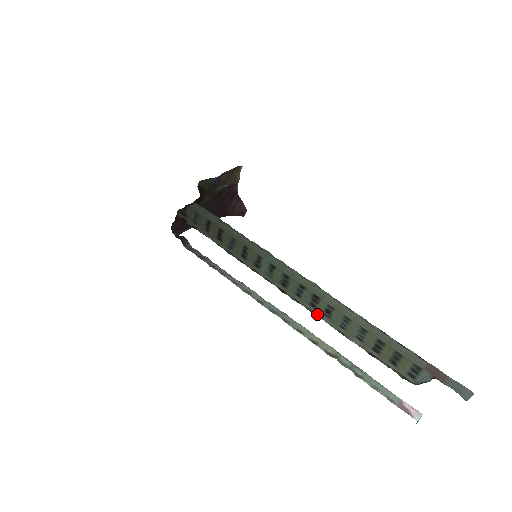
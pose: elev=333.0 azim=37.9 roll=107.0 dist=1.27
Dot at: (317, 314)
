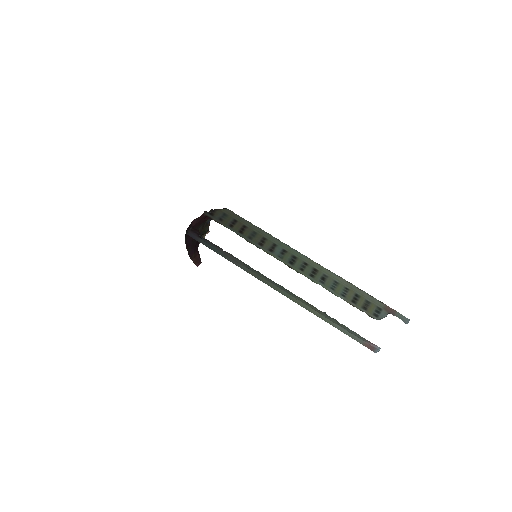
Dot at: (314, 281)
